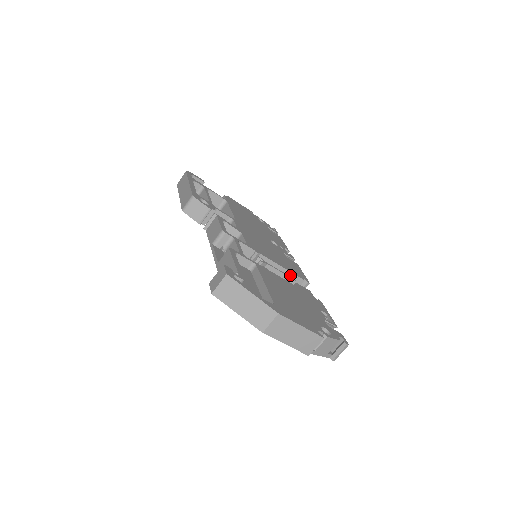
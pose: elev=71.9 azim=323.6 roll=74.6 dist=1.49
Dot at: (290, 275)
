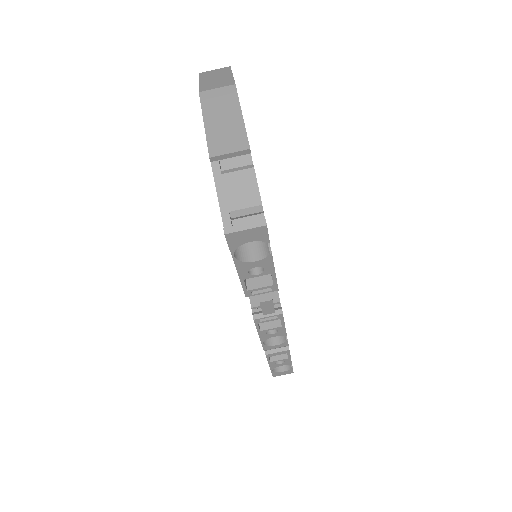
Dot at: occluded
